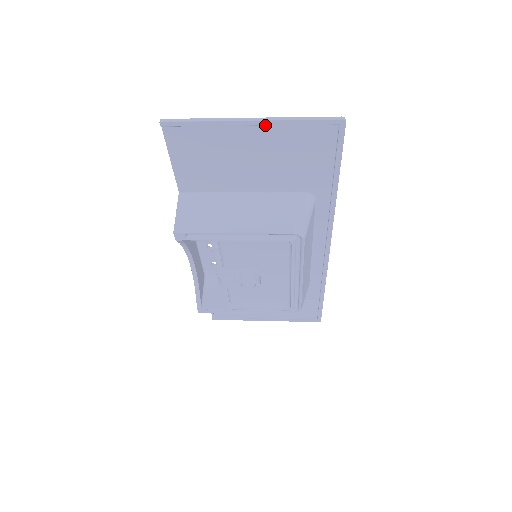
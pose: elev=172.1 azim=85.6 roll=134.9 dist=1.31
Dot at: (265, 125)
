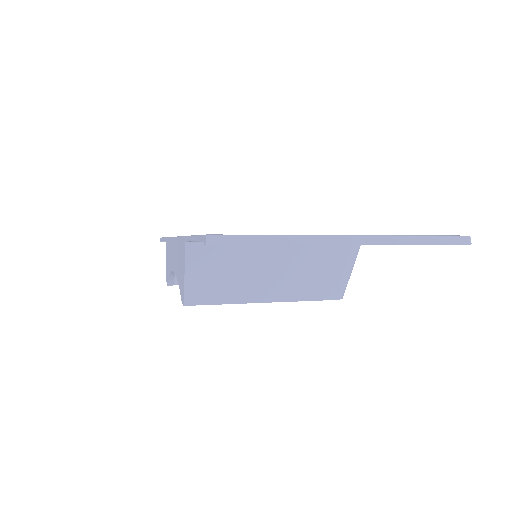
Dot at: (365, 241)
